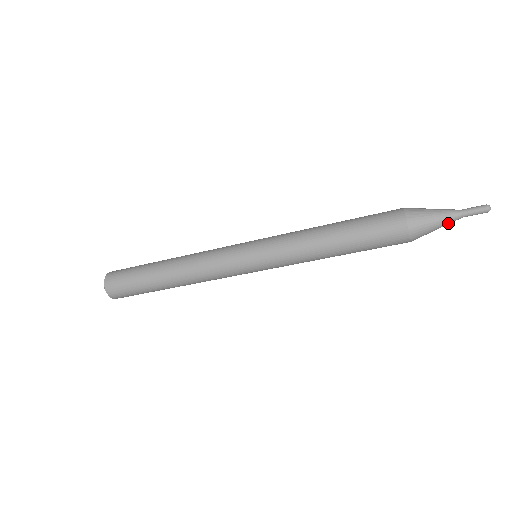
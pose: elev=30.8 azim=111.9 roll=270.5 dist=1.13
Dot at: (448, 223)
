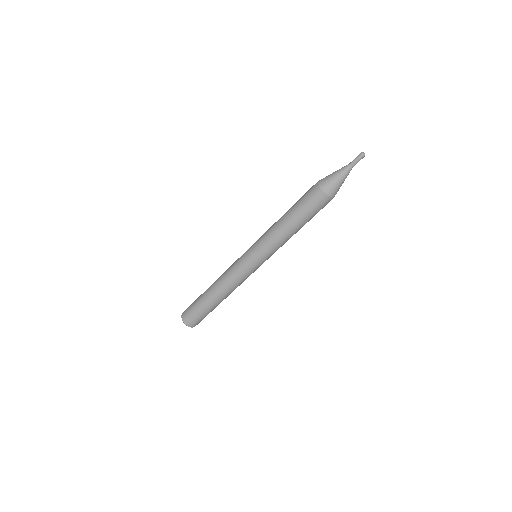
Dot at: (342, 172)
